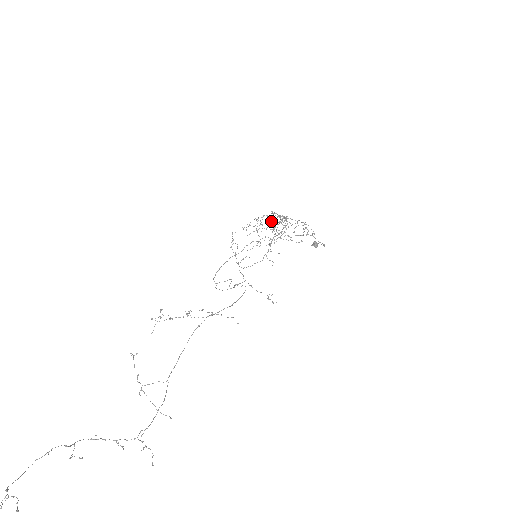
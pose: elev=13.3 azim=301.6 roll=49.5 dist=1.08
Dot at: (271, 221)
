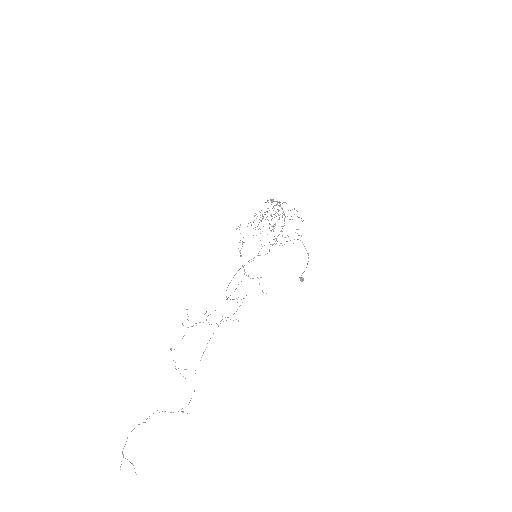
Dot at: occluded
